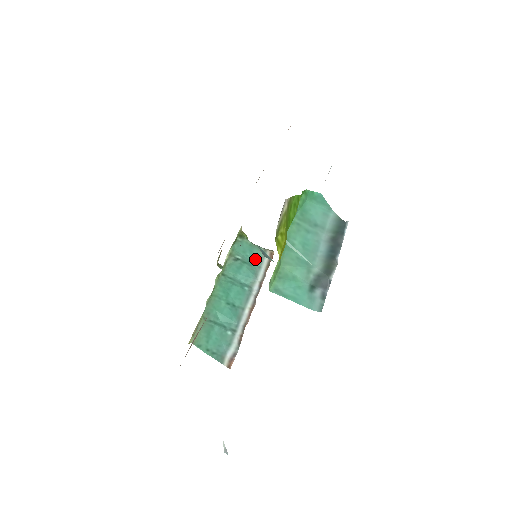
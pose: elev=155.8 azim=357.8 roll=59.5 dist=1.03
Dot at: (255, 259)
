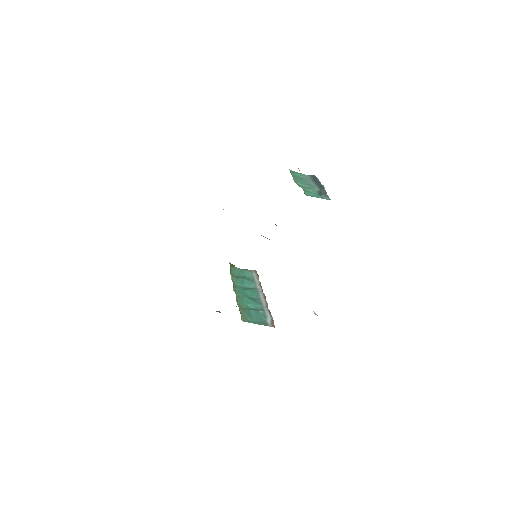
Dot at: (248, 275)
